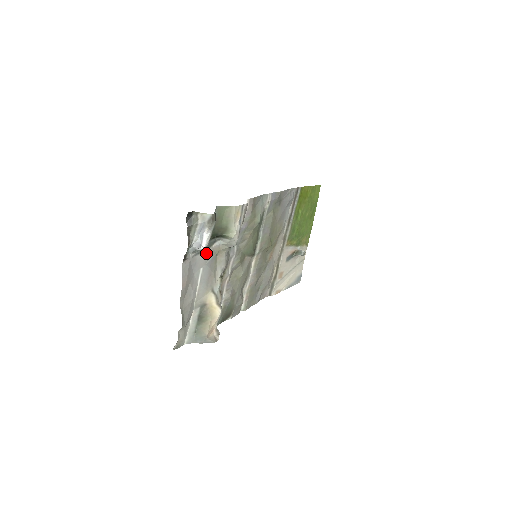
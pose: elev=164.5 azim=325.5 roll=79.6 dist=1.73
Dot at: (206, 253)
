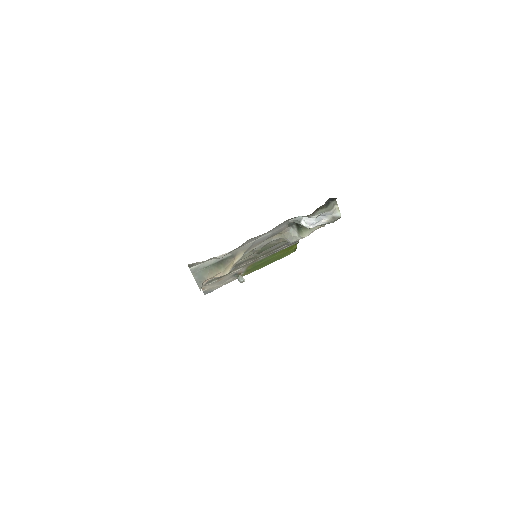
Dot at: (285, 227)
